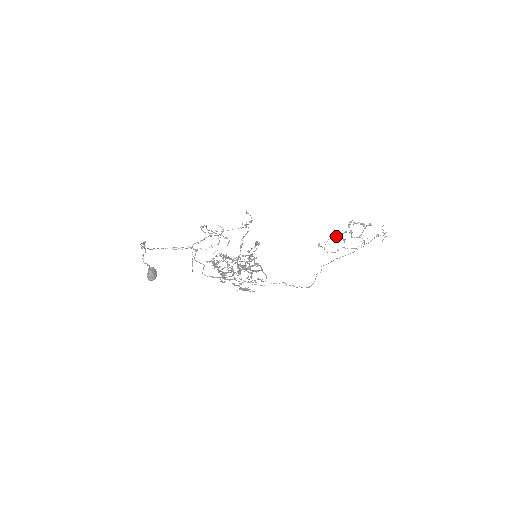
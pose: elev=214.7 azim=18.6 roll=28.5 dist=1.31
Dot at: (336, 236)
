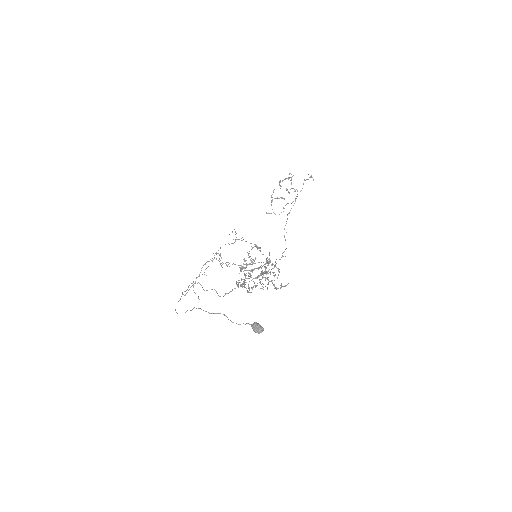
Dot at: occluded
